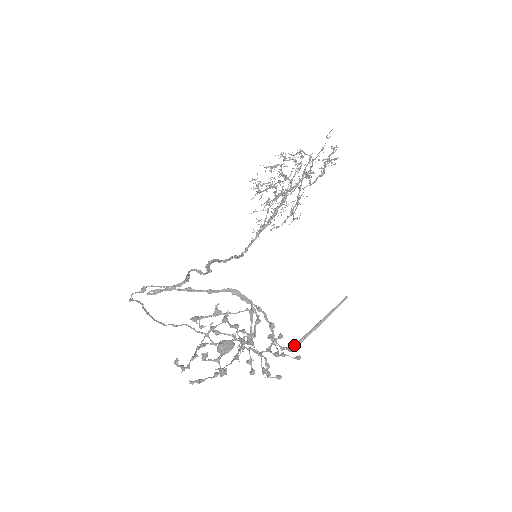
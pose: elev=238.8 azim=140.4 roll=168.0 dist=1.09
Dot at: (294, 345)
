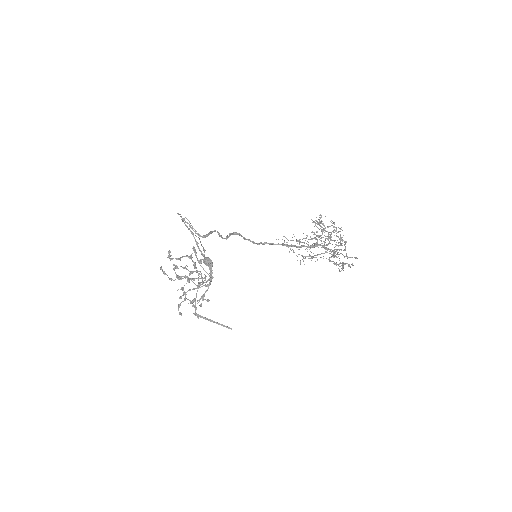
Dot at: (197, 314)
